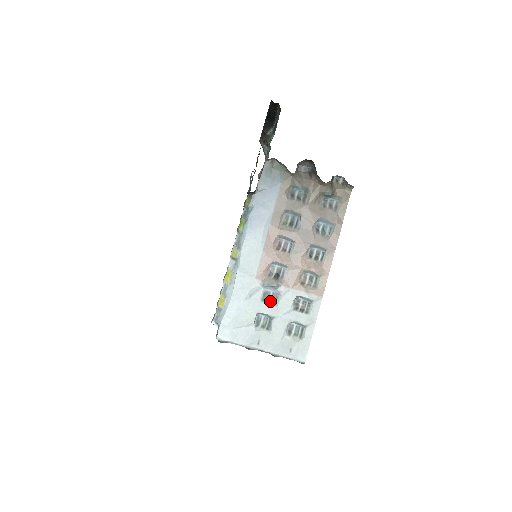
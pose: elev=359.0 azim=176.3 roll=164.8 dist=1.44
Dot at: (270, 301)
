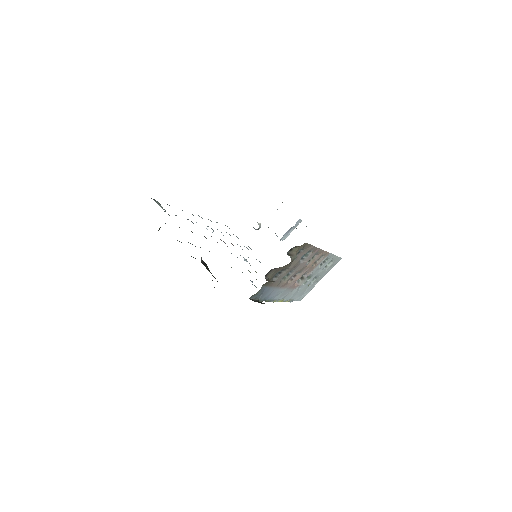
Dot at: (308, 279)
